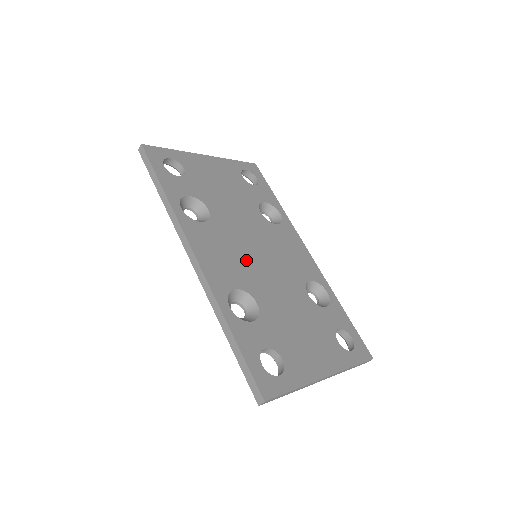
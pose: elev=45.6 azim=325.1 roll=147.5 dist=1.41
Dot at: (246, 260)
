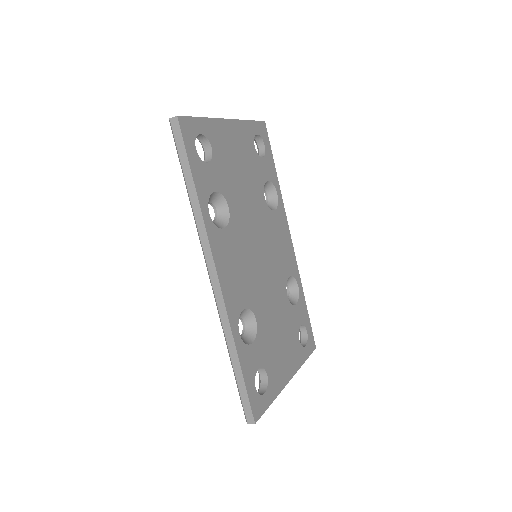
Dot at: (252, 269)
